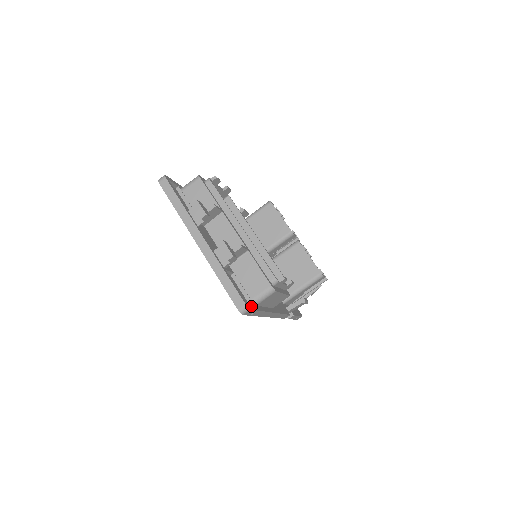
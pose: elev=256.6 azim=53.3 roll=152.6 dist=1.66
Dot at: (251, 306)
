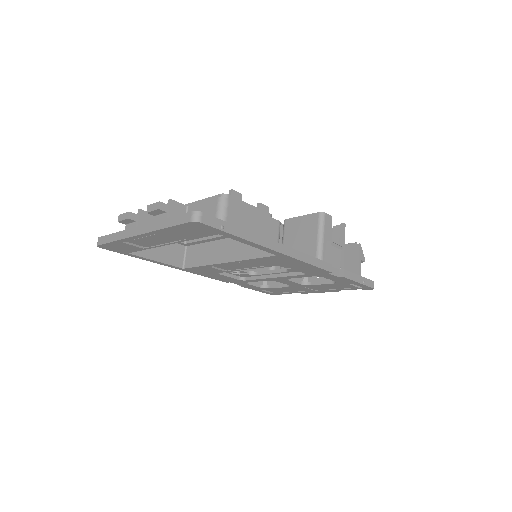
Dot at: (208, 217)
